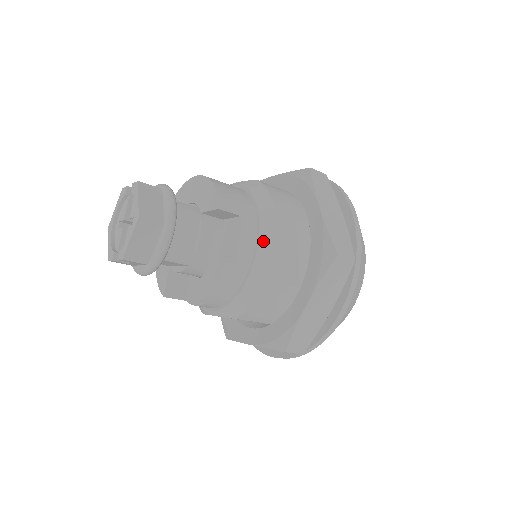
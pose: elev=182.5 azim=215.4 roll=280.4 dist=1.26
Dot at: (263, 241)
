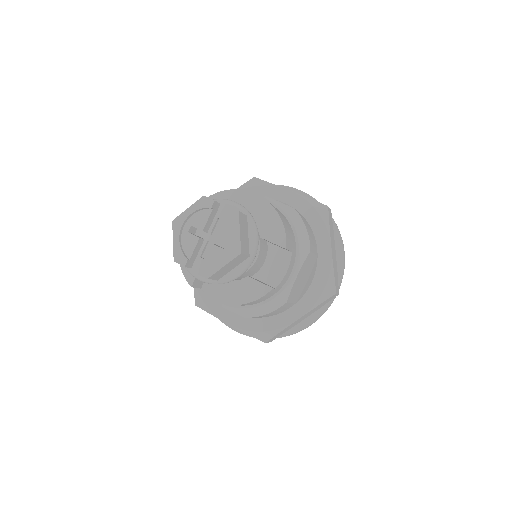
Dot at: (297, 274)
